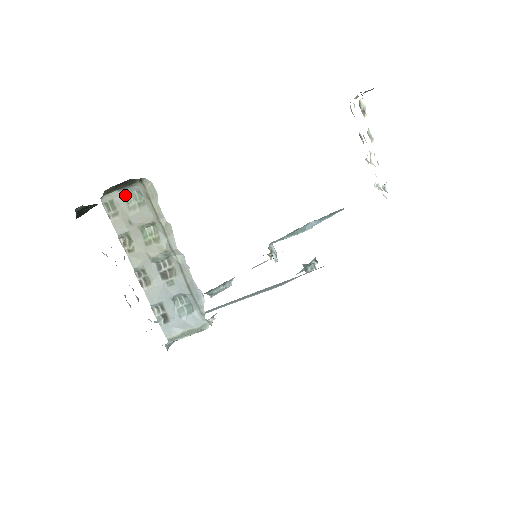
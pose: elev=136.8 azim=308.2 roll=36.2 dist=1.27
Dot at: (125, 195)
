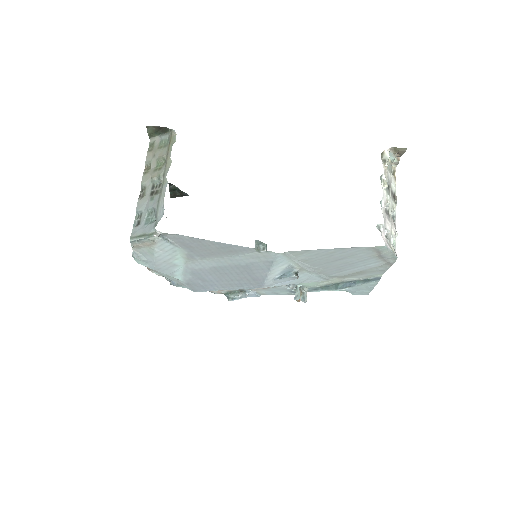
Dot at: (161, 140)
